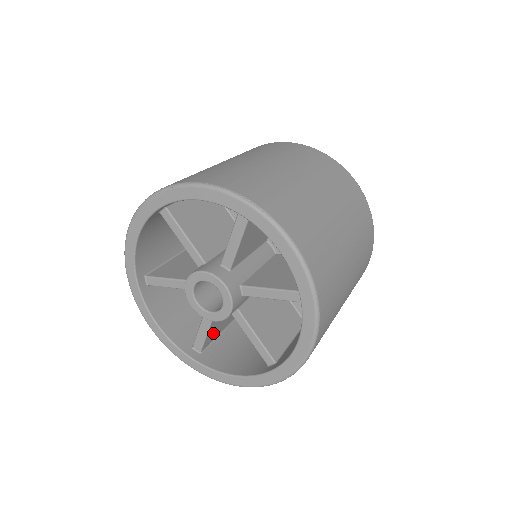
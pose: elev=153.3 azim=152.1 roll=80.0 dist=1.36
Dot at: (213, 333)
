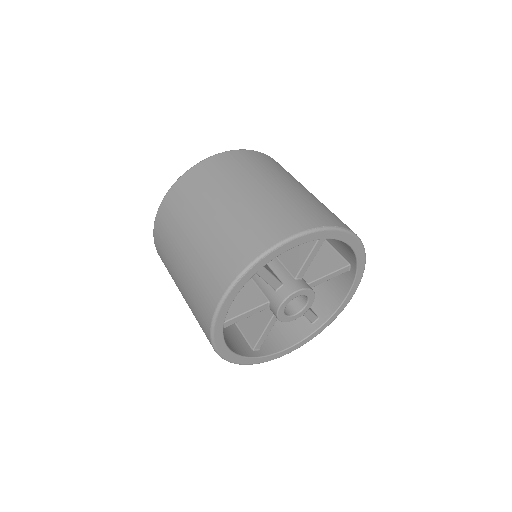
Dot at: occluded
